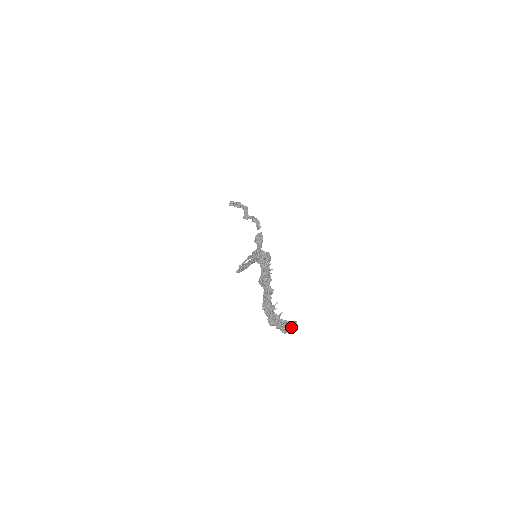
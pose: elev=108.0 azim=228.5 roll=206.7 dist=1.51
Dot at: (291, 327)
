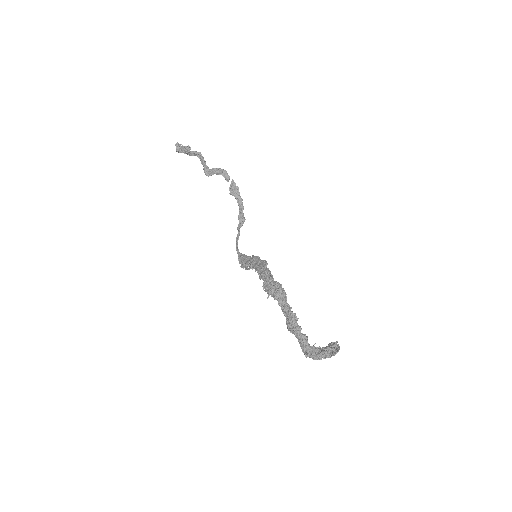
Dot at: (336, 353)
